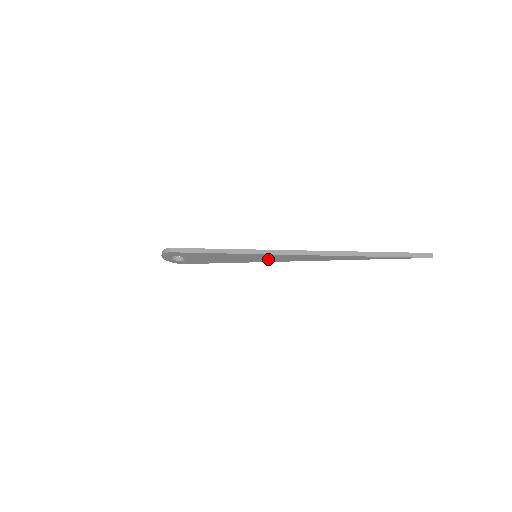
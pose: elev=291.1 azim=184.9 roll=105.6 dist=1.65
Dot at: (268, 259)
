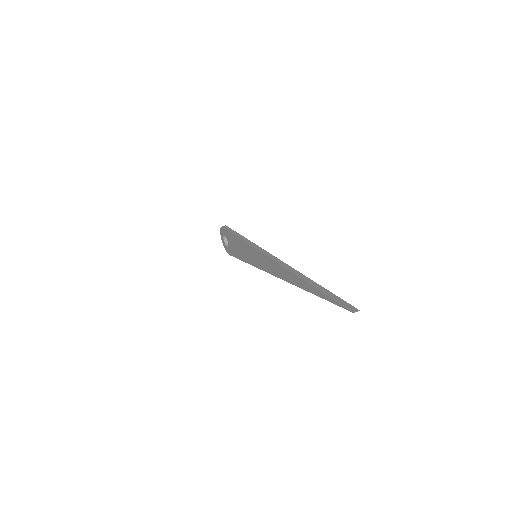
Dot at: (260, 262)
